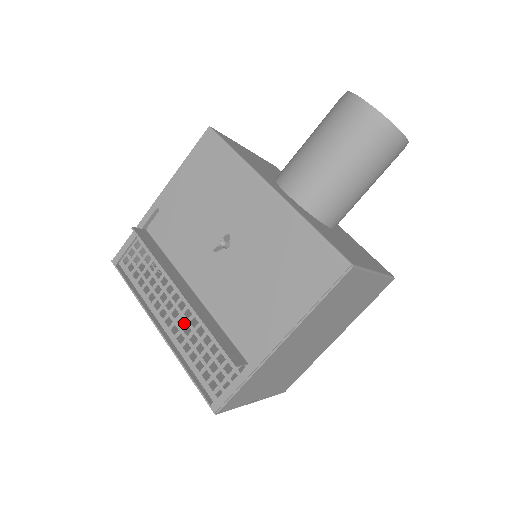
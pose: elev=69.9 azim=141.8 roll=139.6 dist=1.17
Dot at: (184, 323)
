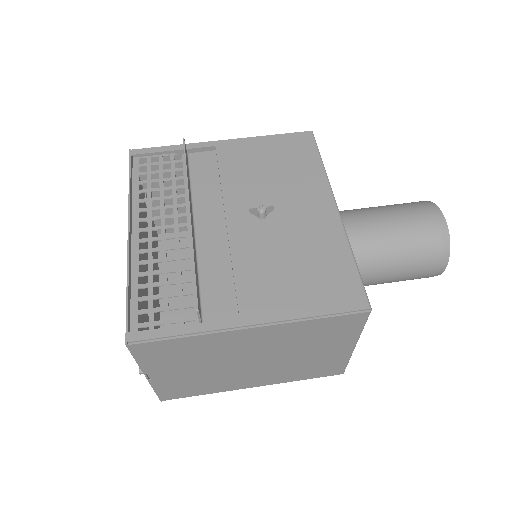
Dot at: occluded
